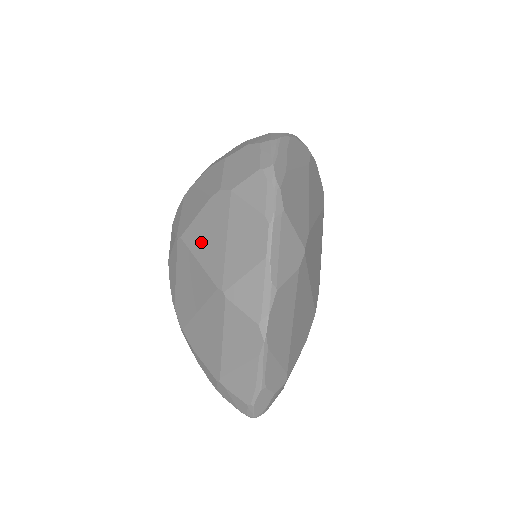
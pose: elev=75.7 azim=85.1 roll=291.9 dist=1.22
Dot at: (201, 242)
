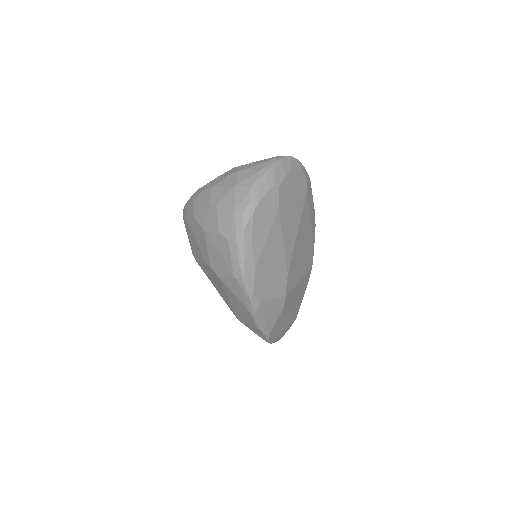
Dot at: (212, 281)
